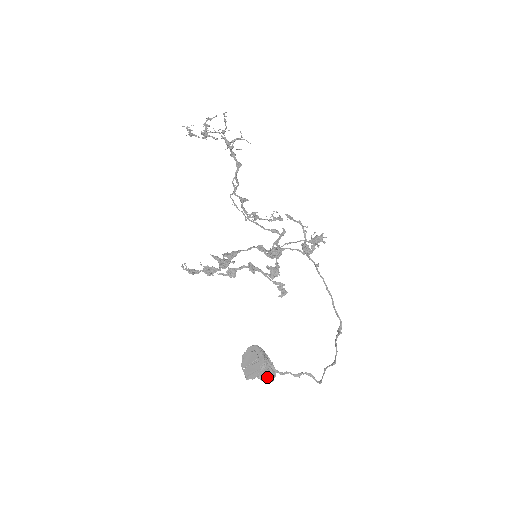
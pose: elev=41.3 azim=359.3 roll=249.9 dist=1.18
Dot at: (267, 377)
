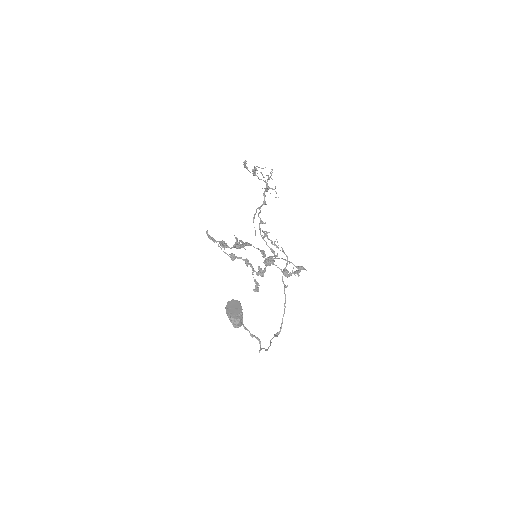
Dot at: (238, 322)
